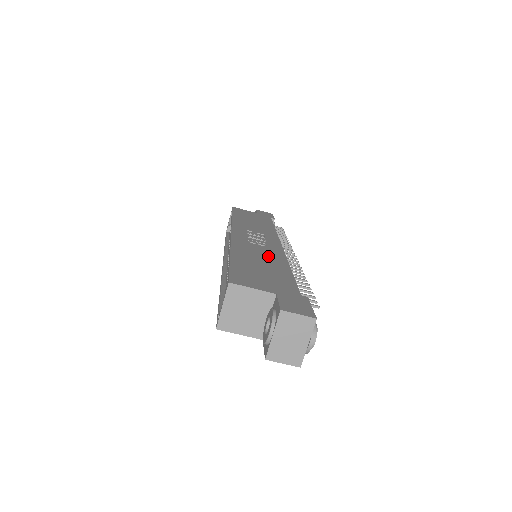
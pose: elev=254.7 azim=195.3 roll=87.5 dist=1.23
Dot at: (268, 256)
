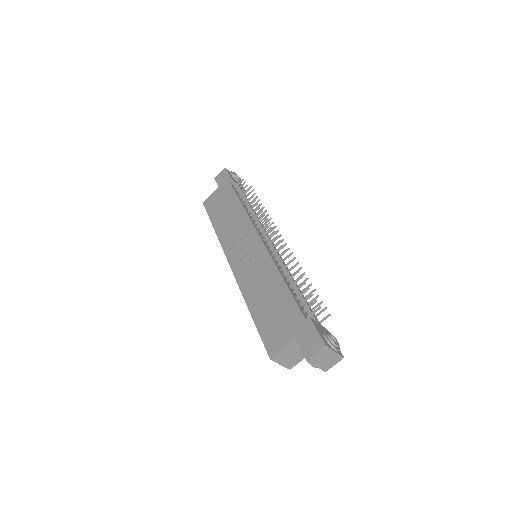
Dot at: (264, 277)
